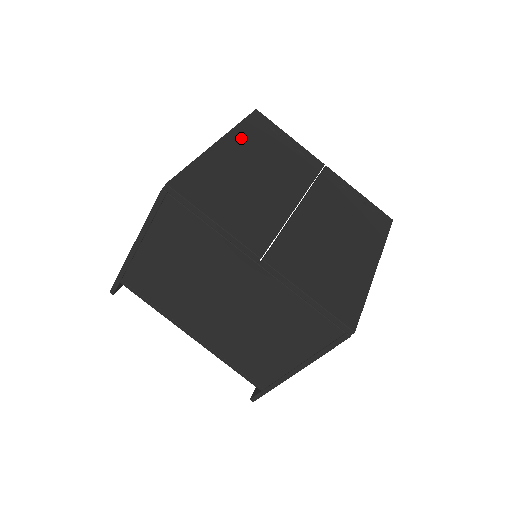
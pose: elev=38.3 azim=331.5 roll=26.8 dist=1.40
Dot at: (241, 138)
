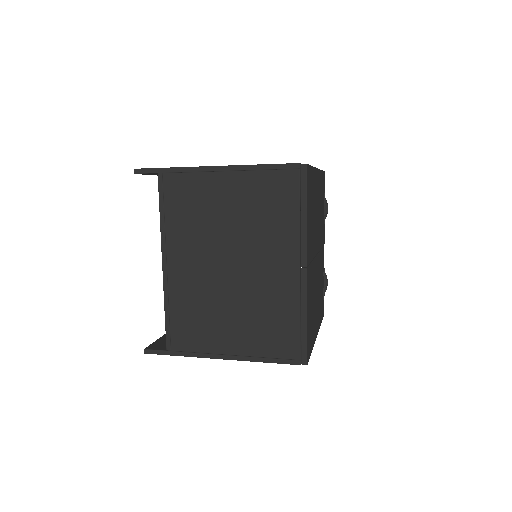
Dot at: occluded
